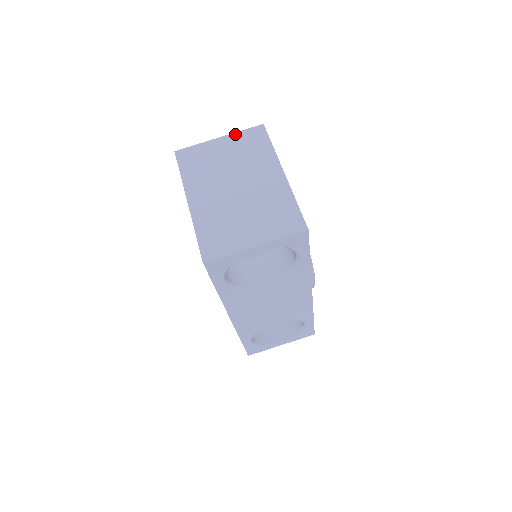
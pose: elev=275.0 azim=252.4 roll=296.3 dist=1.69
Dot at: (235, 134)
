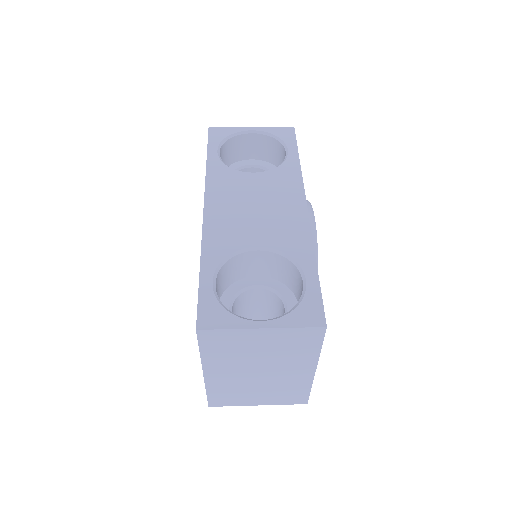
Dot at: occluded
